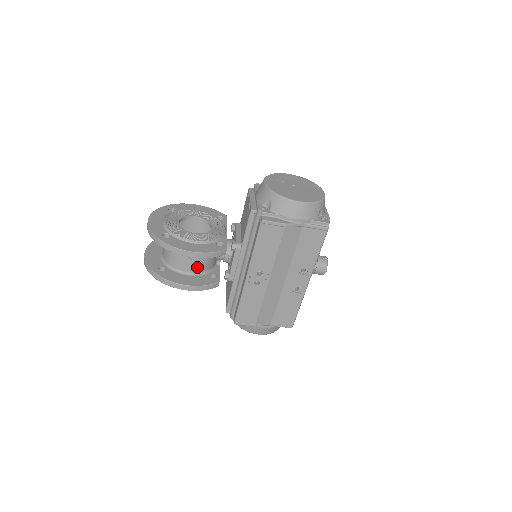
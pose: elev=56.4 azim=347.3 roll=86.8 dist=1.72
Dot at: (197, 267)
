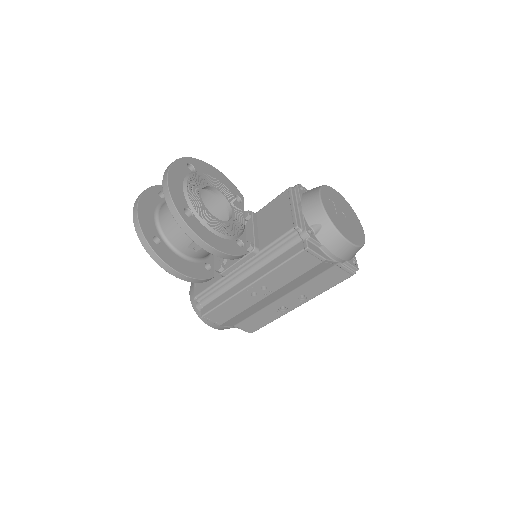
Dot at: (198, 253)
